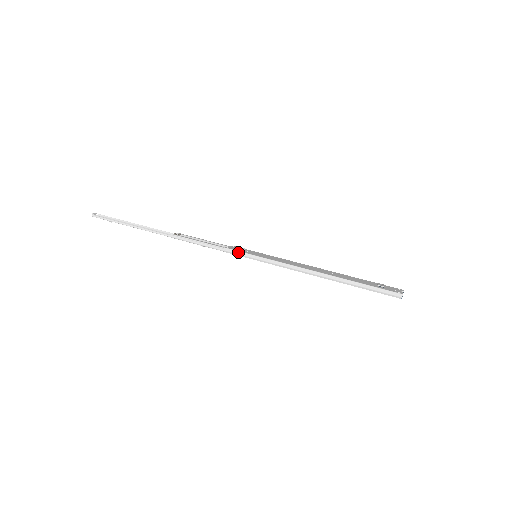
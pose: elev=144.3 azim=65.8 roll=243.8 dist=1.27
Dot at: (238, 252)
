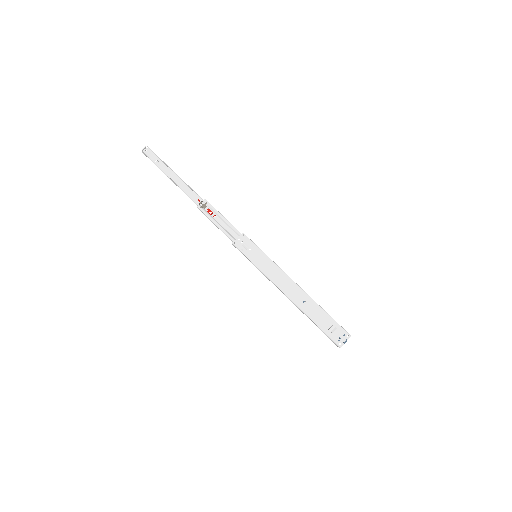
Dot at: (241, 252)
